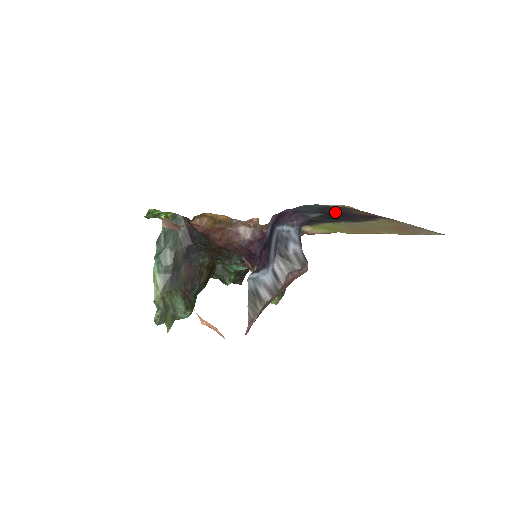
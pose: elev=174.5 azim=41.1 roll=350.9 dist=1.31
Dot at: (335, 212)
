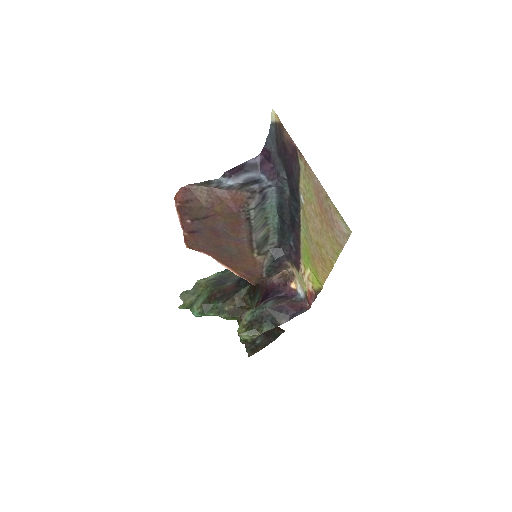
Dot at: (283, 150)
